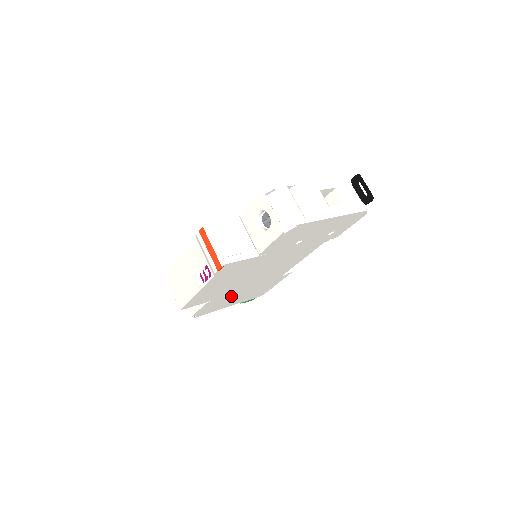
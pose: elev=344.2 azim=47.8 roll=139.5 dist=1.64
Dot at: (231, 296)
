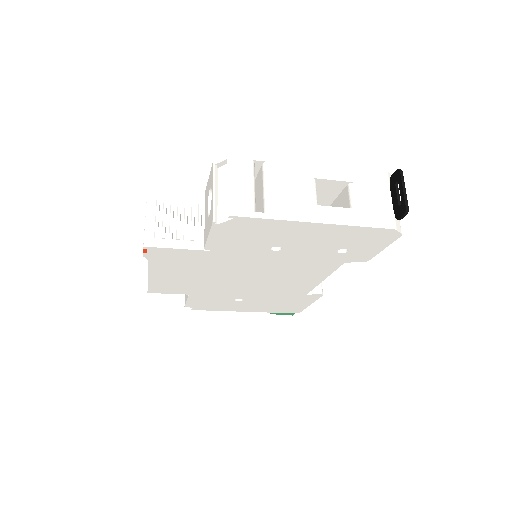
Dot at: (230, 298)
